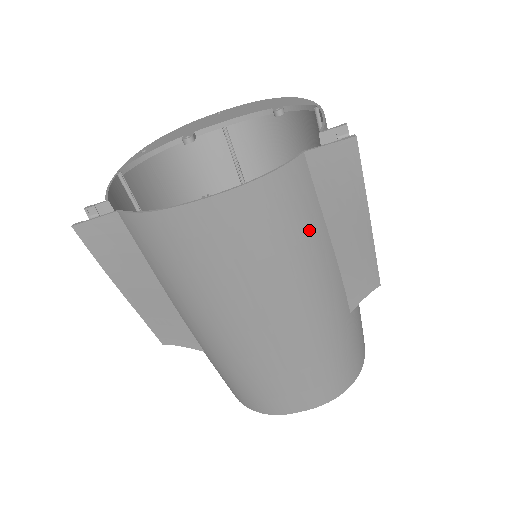
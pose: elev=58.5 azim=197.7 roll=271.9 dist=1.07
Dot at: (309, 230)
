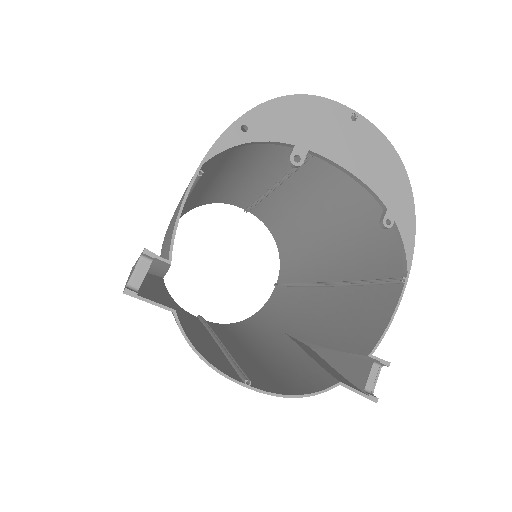
Dot at: (296, 370)
